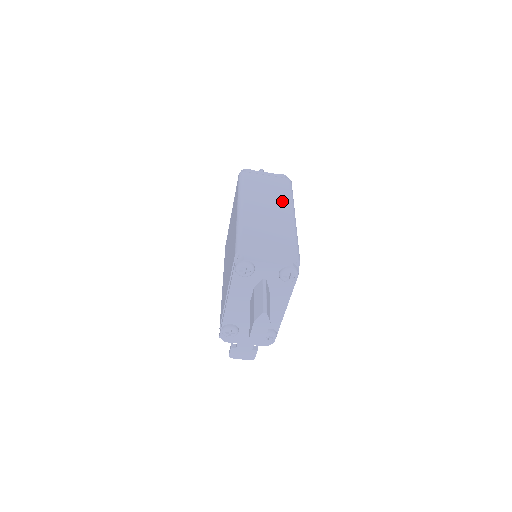
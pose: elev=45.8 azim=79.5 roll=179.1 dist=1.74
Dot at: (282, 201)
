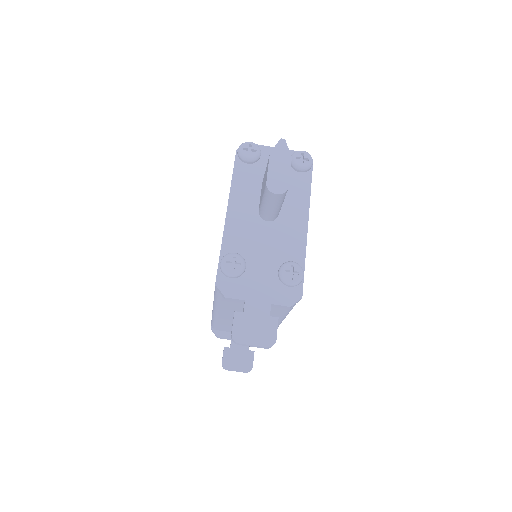
Dot at: occluded
